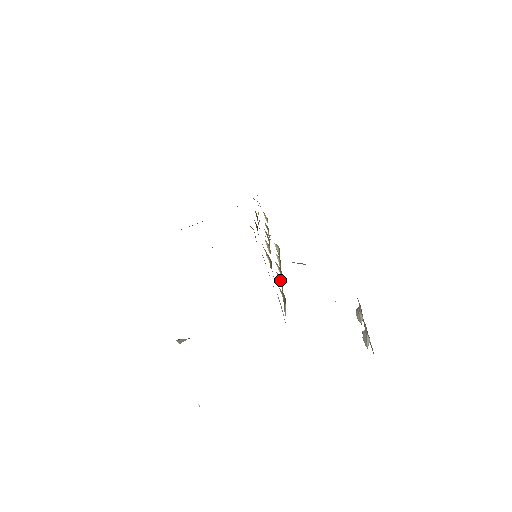
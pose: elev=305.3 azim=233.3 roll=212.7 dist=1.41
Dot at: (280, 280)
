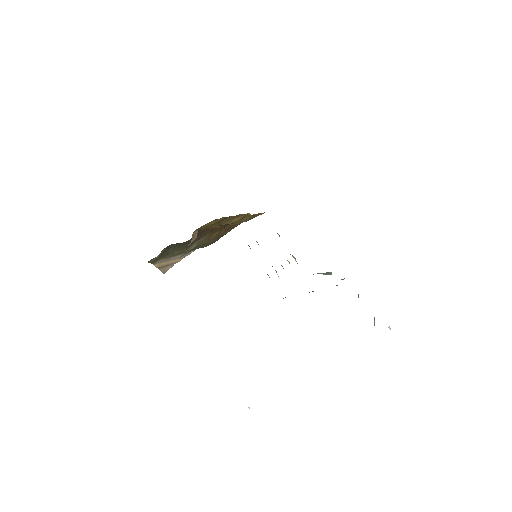
Dot at: (276, 271)
